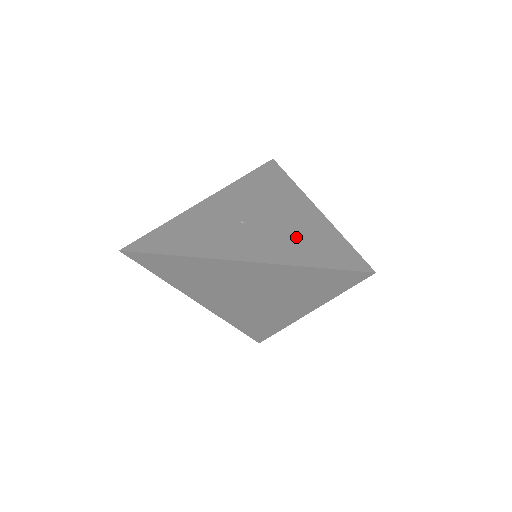
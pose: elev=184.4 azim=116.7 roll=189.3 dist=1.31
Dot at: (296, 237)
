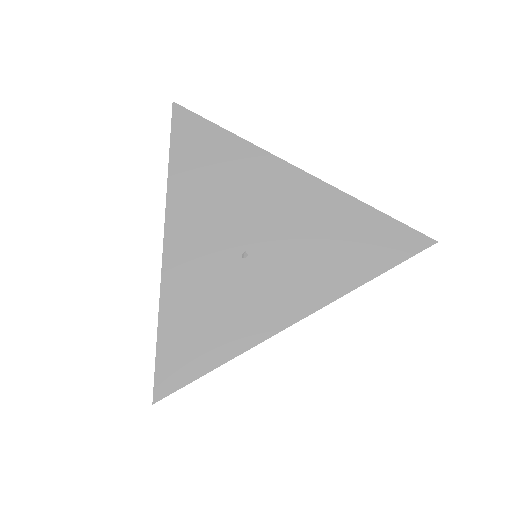
Dot at: (323, 241)
